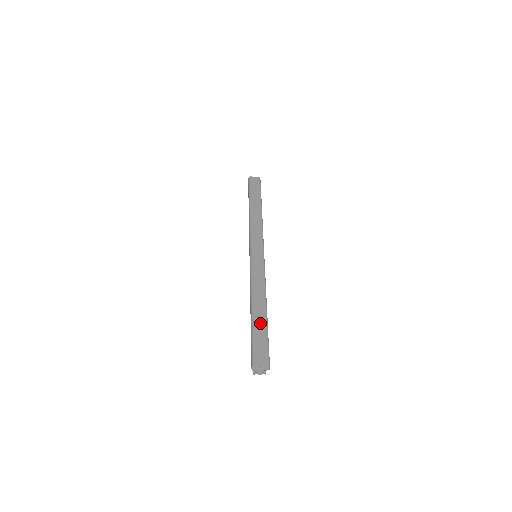
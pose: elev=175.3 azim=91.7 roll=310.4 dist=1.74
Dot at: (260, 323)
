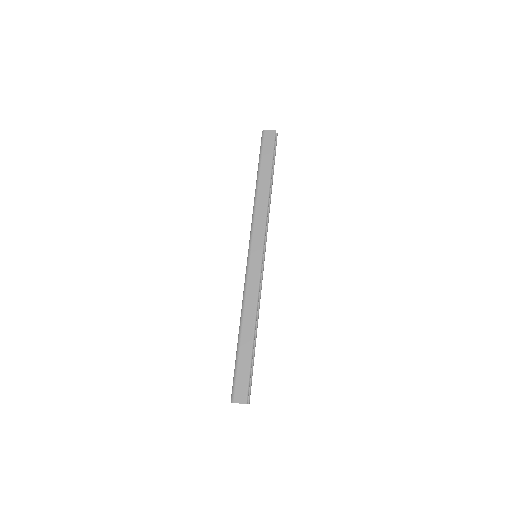
Dot at: (244, 353)
